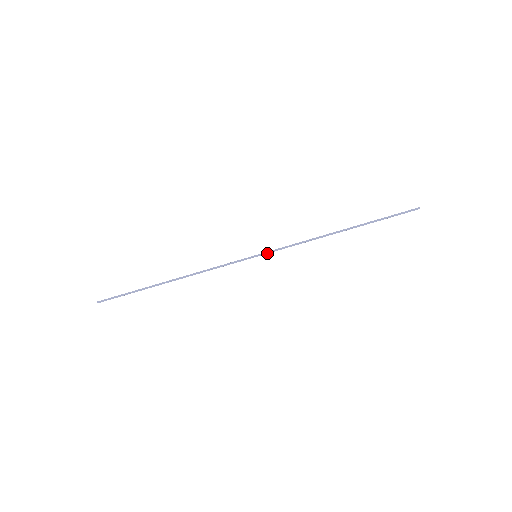
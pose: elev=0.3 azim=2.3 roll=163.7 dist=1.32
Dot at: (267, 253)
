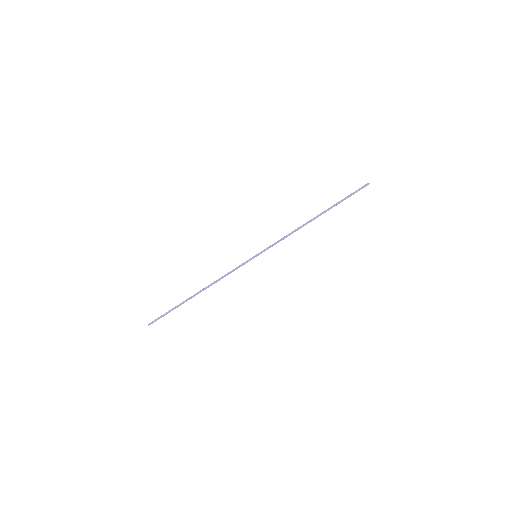
Dot at: occluded
